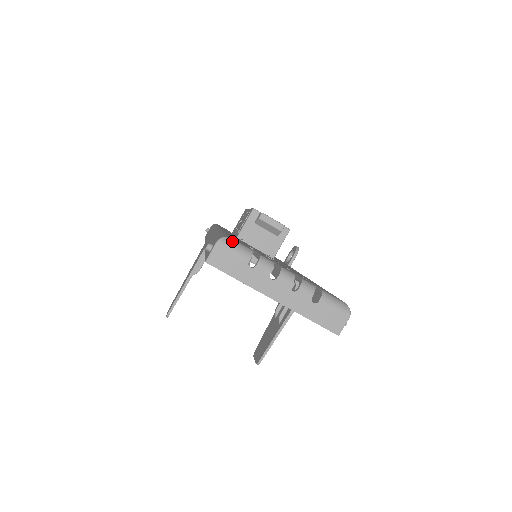
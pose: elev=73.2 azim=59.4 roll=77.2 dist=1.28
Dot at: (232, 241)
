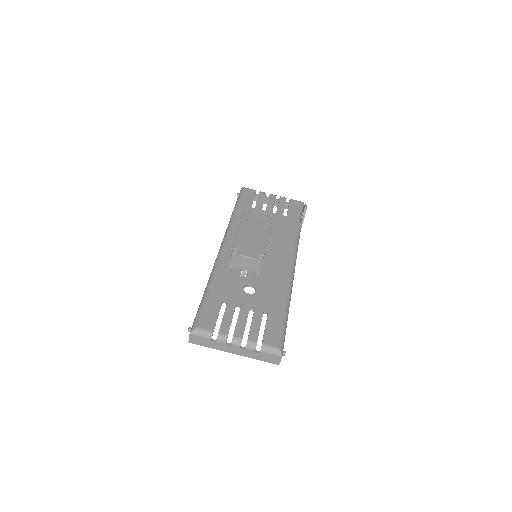
Dot at: (198, 331)
